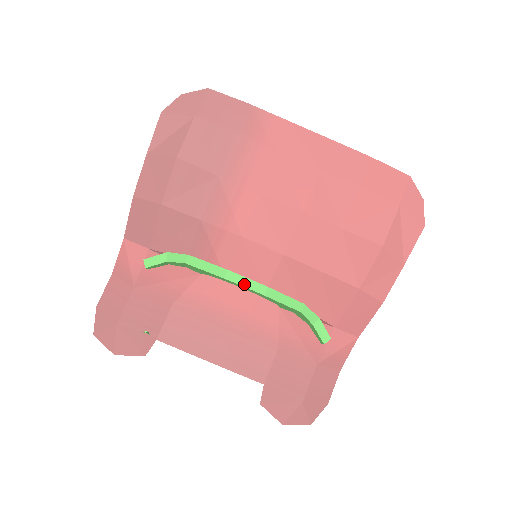
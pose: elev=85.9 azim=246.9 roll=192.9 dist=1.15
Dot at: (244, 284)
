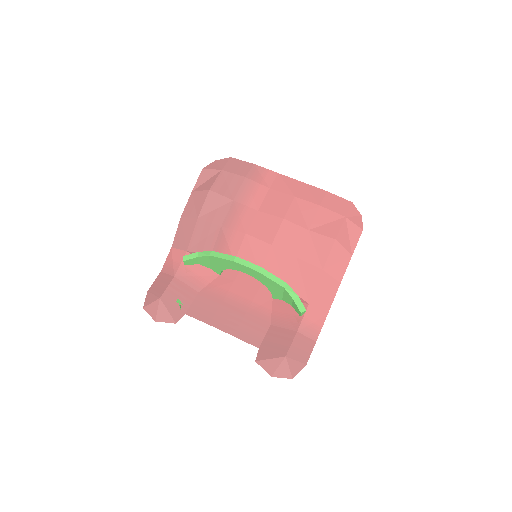
Dot at: (246, 265)
